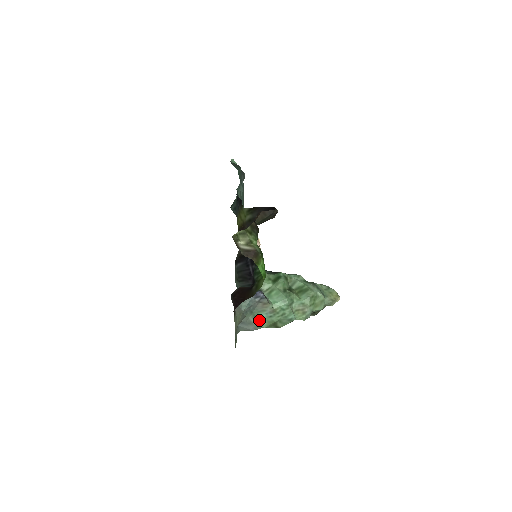
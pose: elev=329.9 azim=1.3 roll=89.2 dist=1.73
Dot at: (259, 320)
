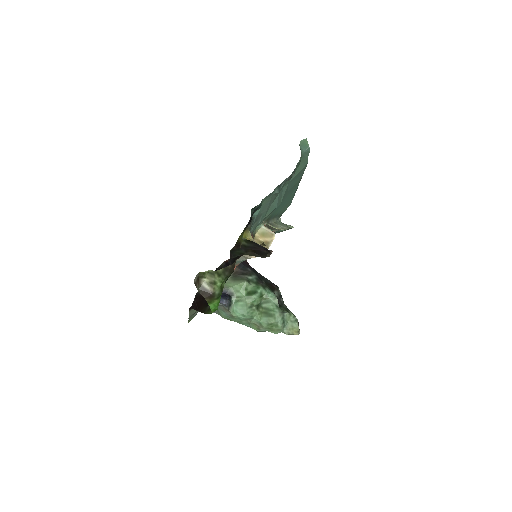
Dot at: (220, 313)
